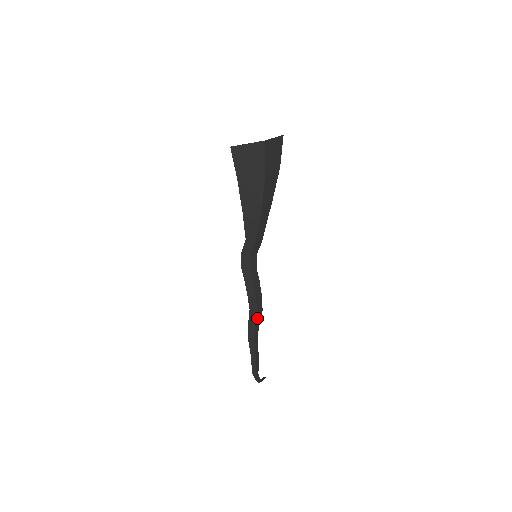
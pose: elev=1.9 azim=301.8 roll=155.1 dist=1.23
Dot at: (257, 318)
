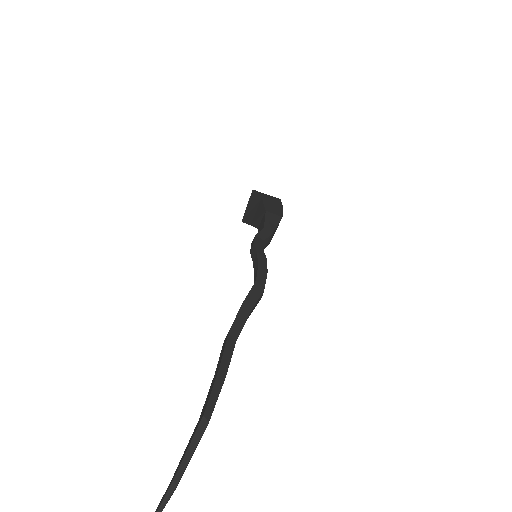
Dot at: (259, 297)
